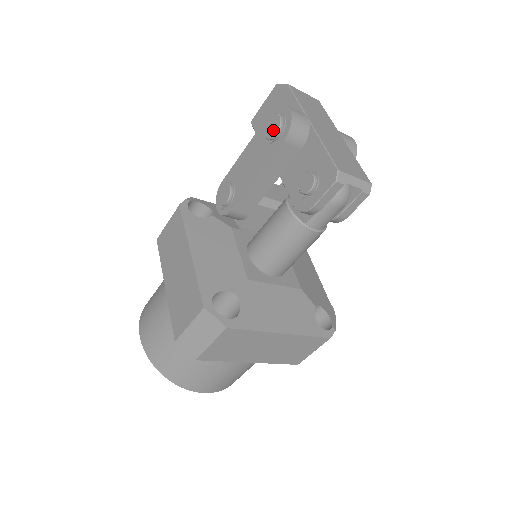
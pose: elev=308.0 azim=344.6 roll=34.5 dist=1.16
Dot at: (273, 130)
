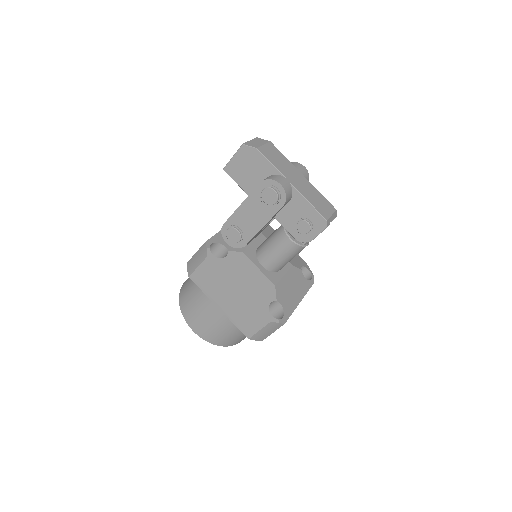
Dot at: (272, 200)
